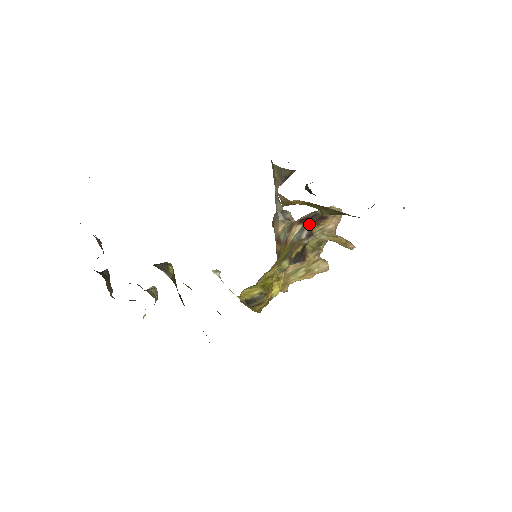
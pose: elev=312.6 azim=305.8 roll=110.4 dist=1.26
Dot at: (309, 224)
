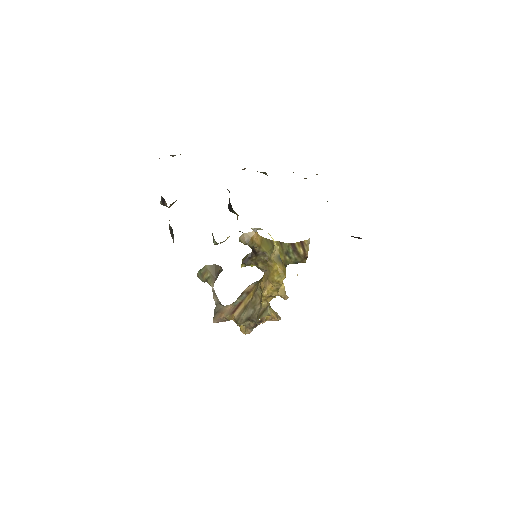
Dot at: occluded
